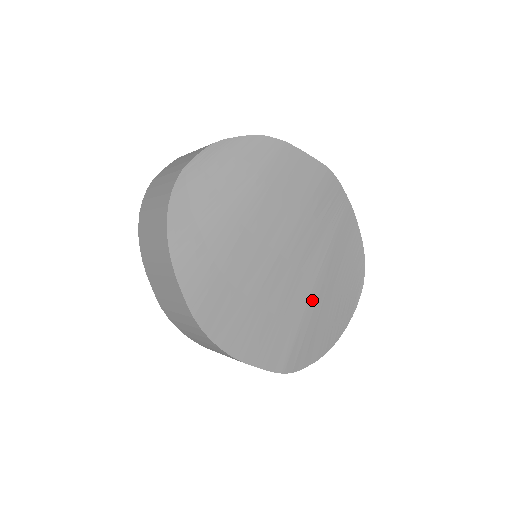
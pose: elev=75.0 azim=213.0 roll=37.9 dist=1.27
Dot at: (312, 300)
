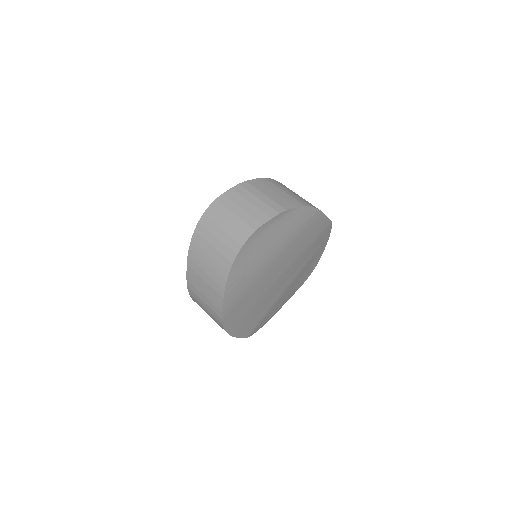
Dot at: (280, 296)
